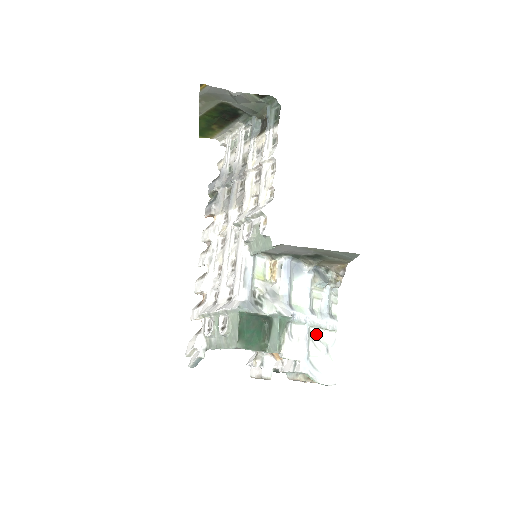
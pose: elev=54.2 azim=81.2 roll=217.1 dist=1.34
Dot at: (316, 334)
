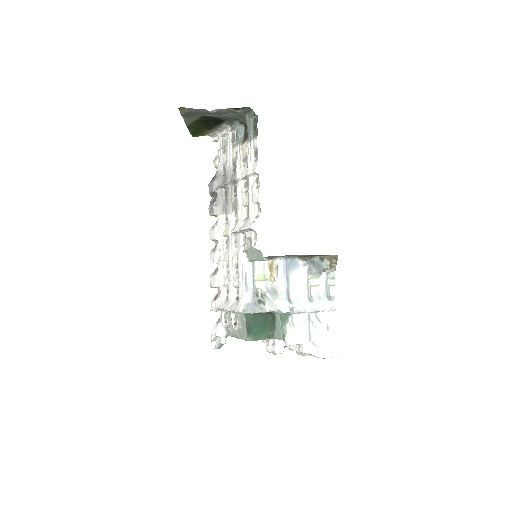
Dot at: (316, 317)
